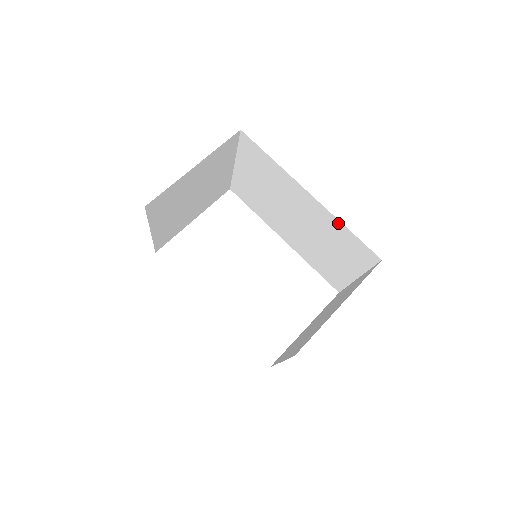
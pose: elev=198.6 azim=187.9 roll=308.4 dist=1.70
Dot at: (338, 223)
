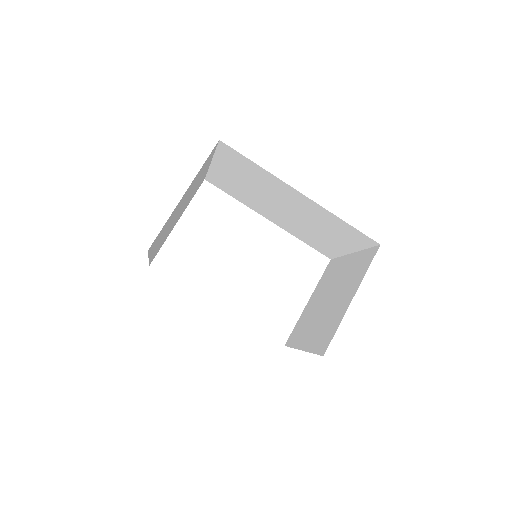
Dot at: (334, 217)
